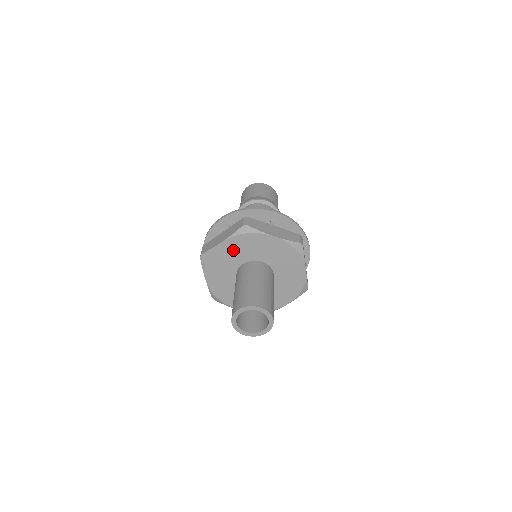
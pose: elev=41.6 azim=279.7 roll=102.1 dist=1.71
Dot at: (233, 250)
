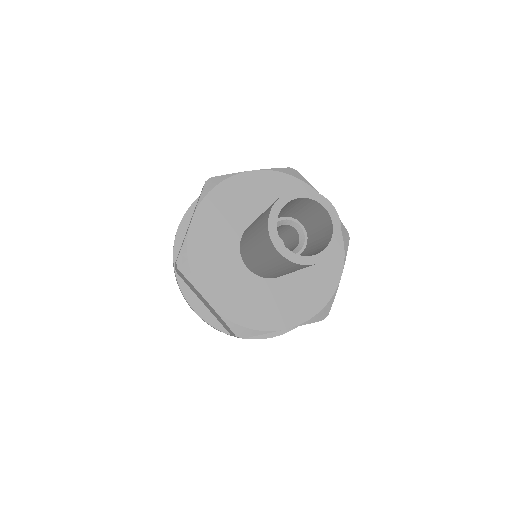
Dot at: (262, 191)
